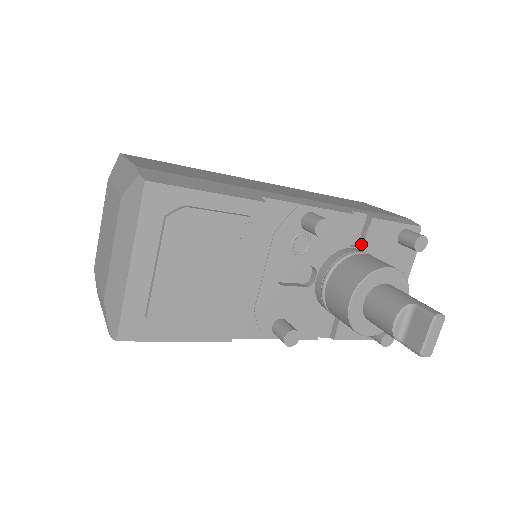
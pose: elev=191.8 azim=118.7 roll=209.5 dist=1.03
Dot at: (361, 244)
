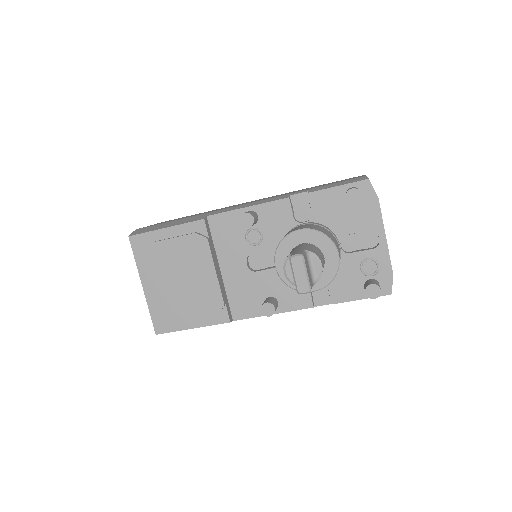
Dot at: (311, 217)
